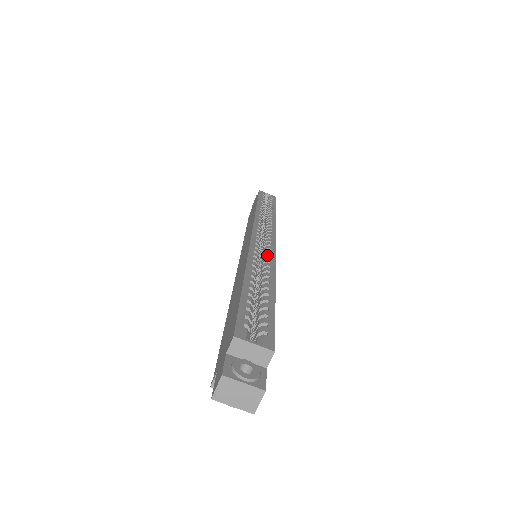
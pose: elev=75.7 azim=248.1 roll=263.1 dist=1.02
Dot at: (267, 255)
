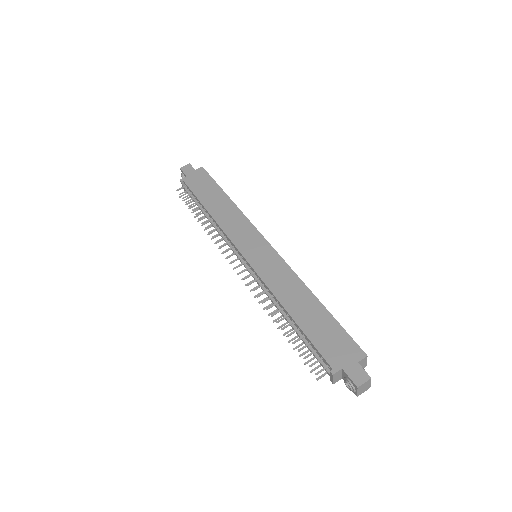
Dot at: occluded
